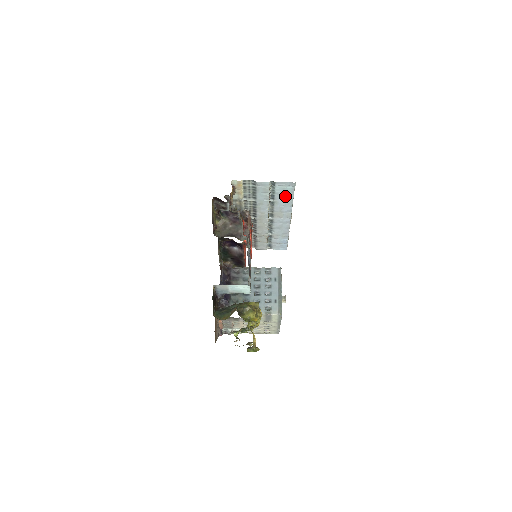
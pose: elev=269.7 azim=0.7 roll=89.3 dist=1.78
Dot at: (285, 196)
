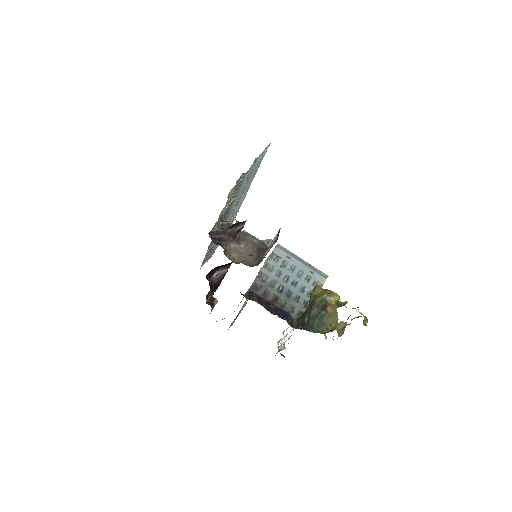
Dot at: (256, 168)
